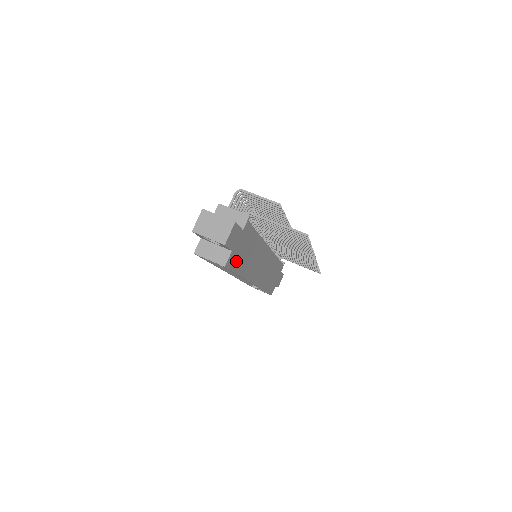
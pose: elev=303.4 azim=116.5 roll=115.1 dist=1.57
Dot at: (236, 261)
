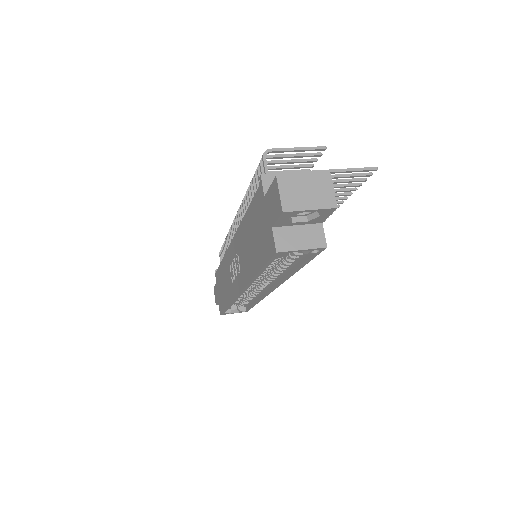
Dot at: occluded
